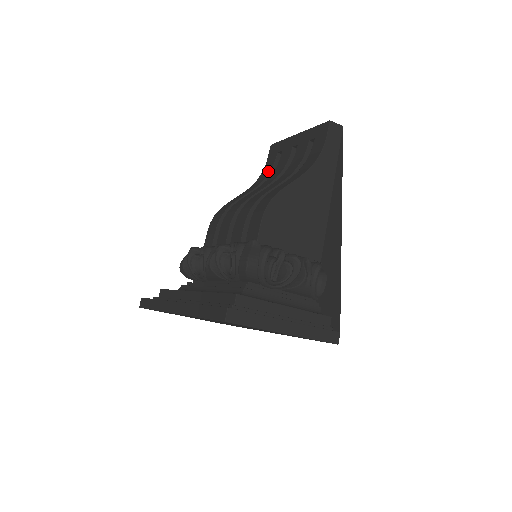
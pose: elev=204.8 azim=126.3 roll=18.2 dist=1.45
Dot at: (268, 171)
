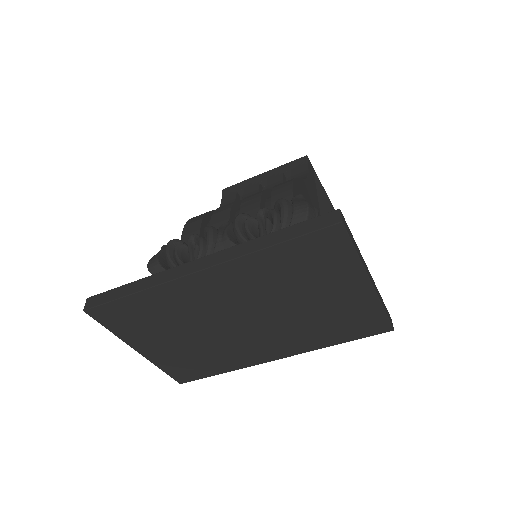
Dot at: occluded
